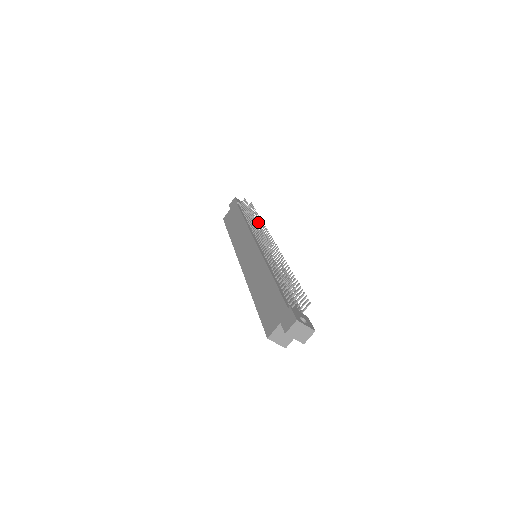
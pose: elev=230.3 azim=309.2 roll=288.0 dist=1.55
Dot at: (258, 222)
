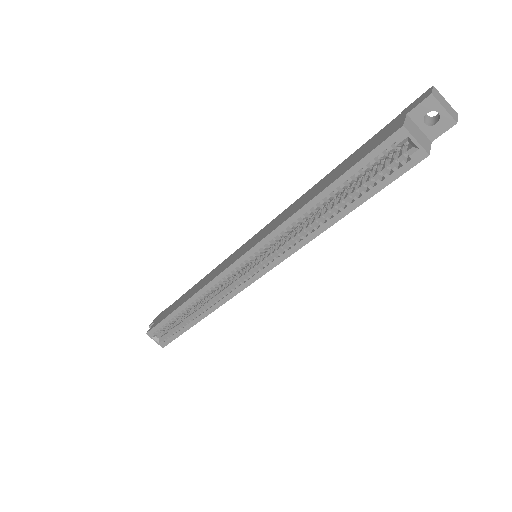
Dot at: occluded
